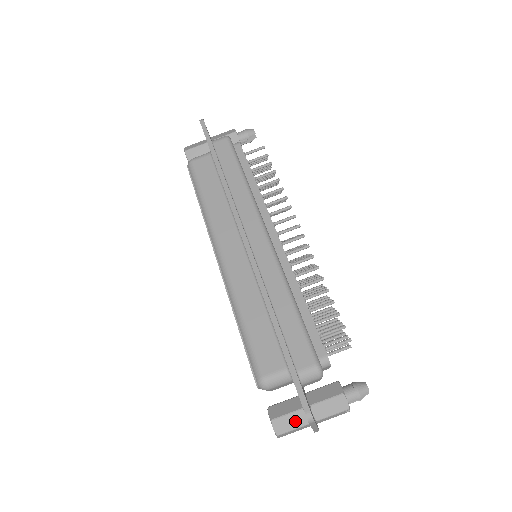
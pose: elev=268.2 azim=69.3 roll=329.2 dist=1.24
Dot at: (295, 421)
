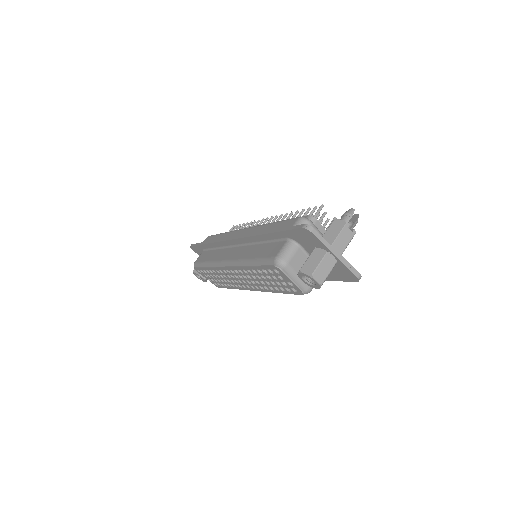
Dot at: (316, 258)
